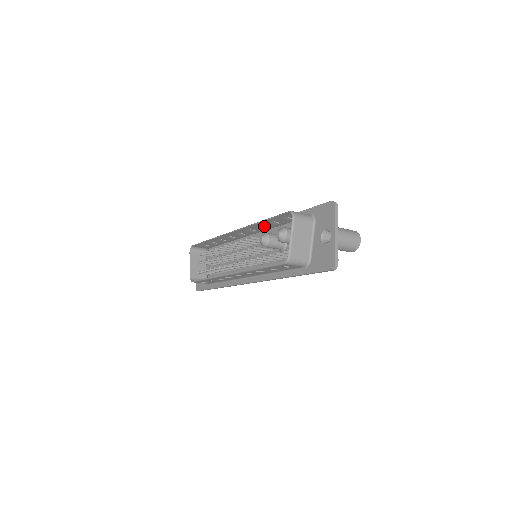
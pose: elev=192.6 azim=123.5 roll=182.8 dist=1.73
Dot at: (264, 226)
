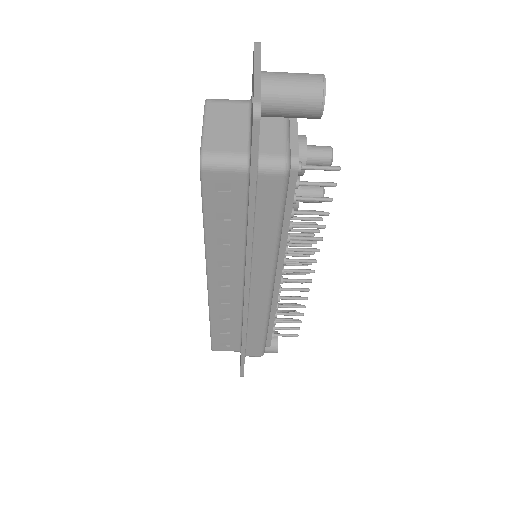
Dot at: occluded
